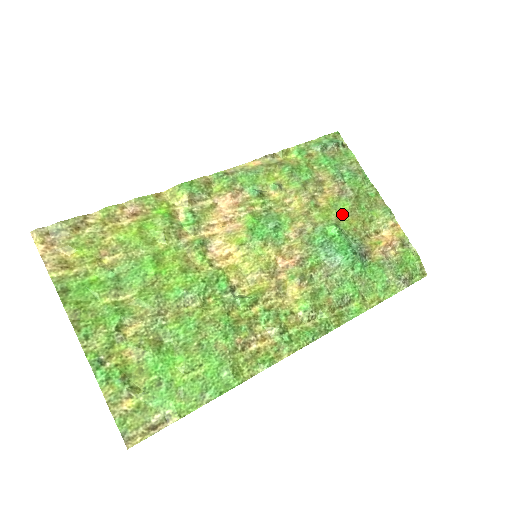
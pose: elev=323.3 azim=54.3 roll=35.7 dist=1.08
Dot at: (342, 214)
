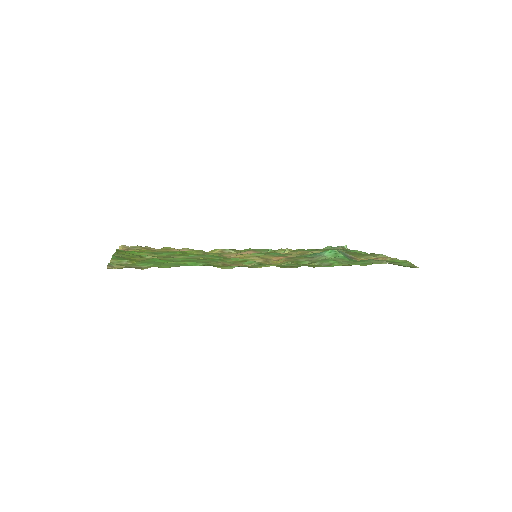
Dot at: occluded
